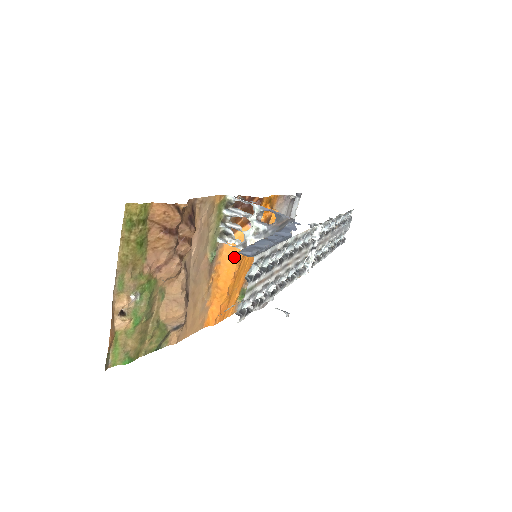
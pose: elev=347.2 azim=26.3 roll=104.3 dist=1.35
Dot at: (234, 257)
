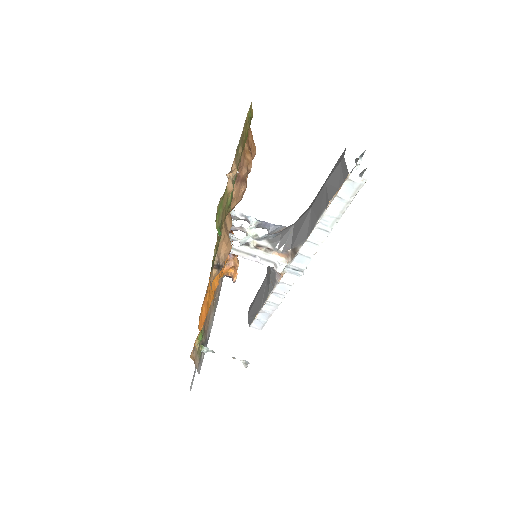
Dot at: occluded
